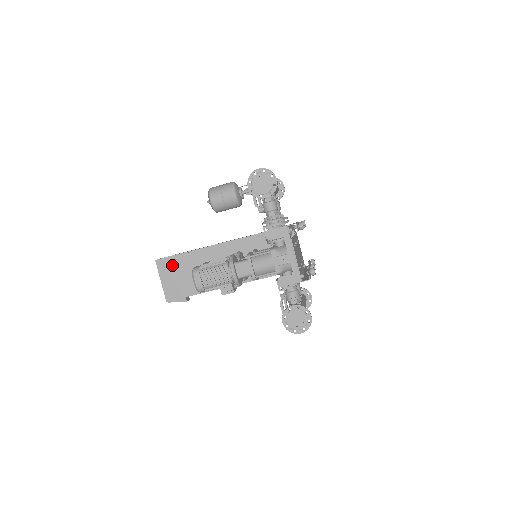
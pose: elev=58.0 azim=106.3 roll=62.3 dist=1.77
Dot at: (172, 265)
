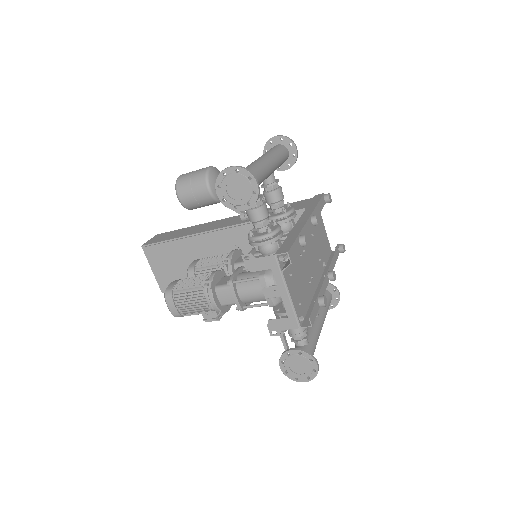
Dot at: (161, 253)
